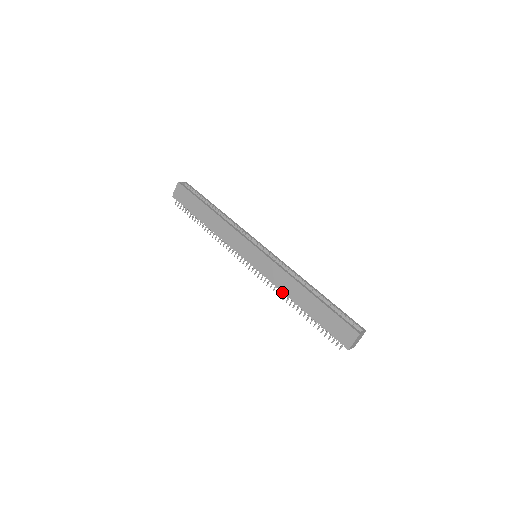
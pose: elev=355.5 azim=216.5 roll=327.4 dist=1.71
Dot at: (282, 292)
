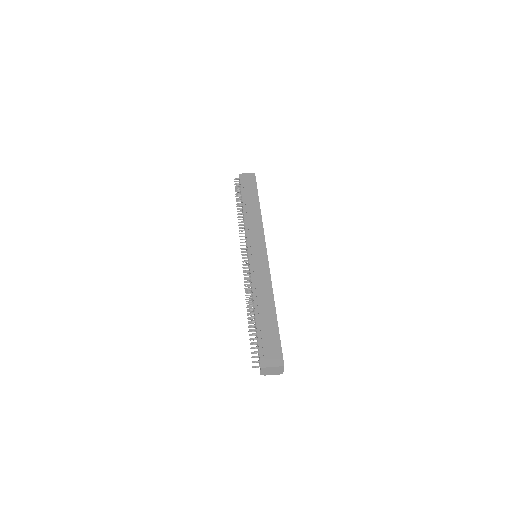
Dot at: (251, 289)
